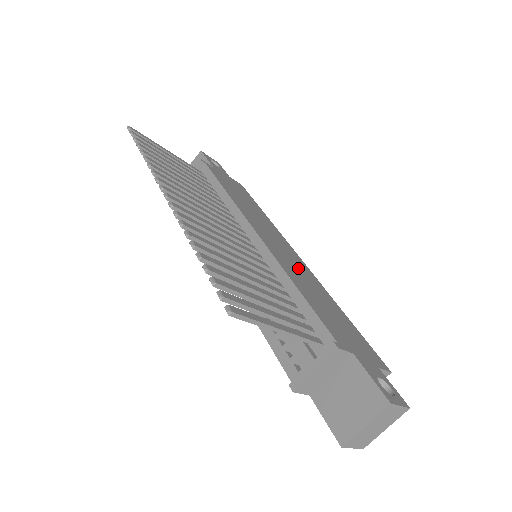
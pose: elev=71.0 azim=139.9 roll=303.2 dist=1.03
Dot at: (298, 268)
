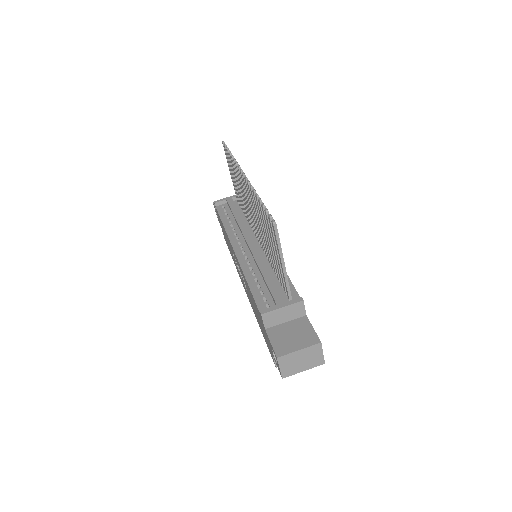
Dot at: occluded
